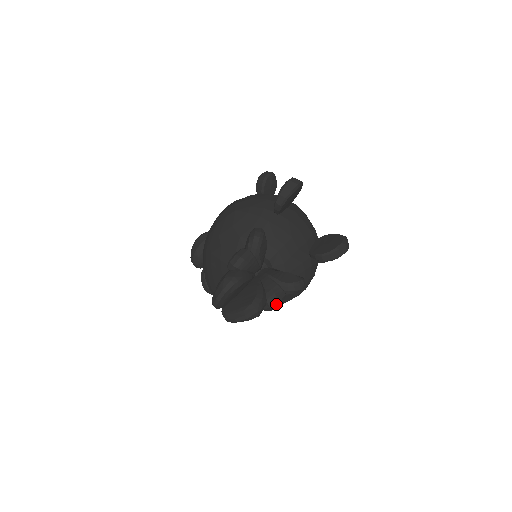
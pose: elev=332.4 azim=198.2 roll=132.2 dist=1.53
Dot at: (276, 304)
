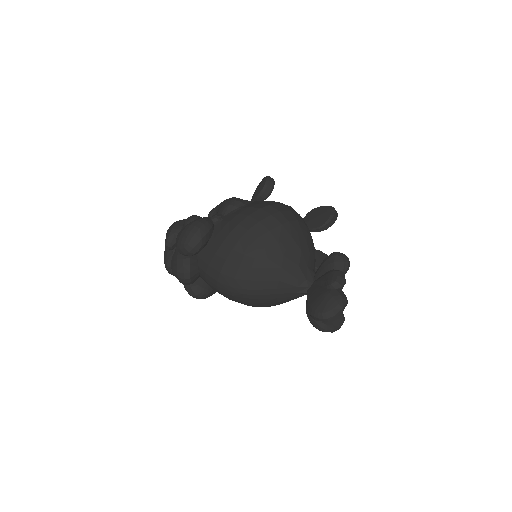
Dot at: occluded
